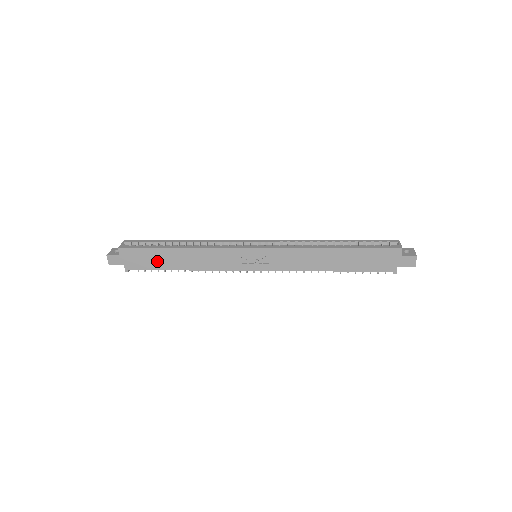
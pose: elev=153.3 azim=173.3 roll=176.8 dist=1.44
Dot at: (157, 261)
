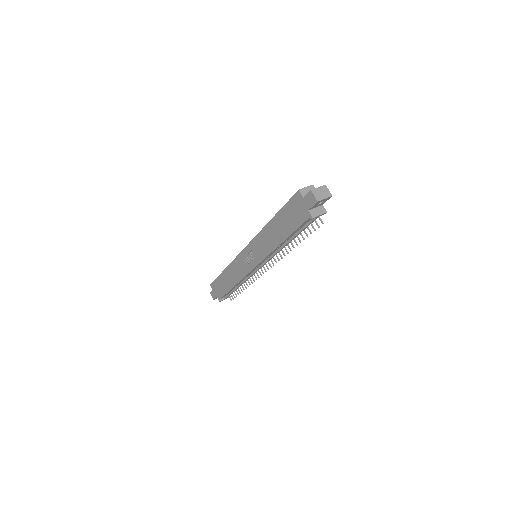
Dot at: (223, 286)
